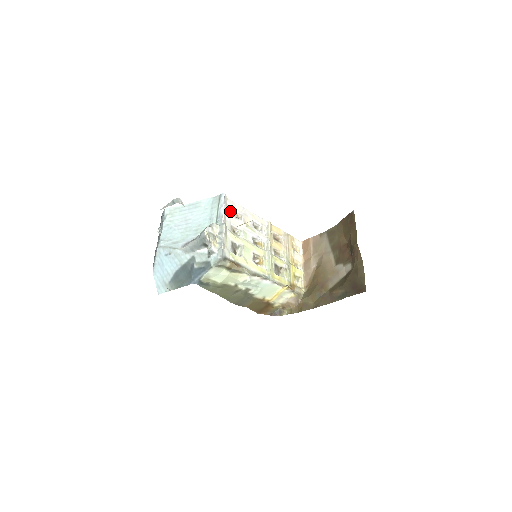
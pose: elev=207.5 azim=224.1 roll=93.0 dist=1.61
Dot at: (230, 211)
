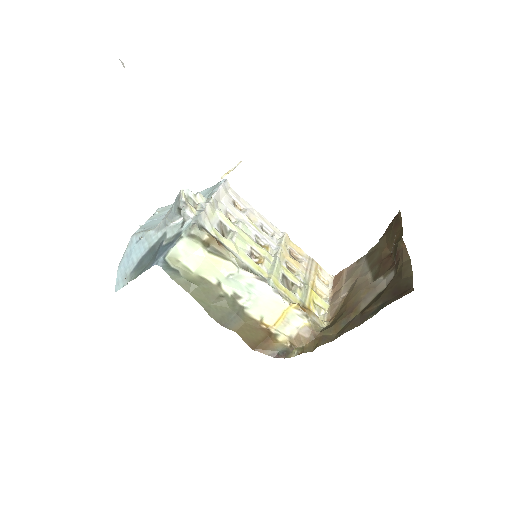
Dot at: (230, 198)
